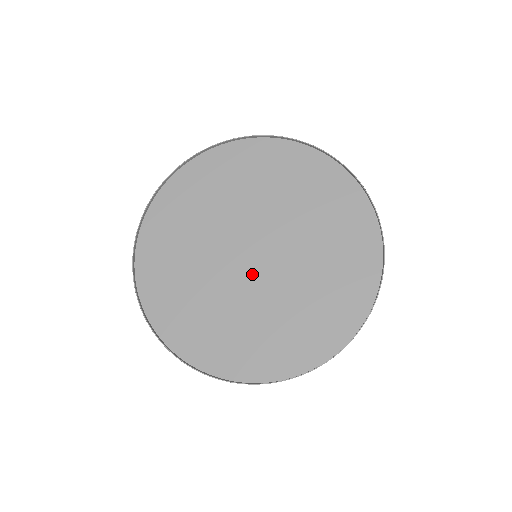
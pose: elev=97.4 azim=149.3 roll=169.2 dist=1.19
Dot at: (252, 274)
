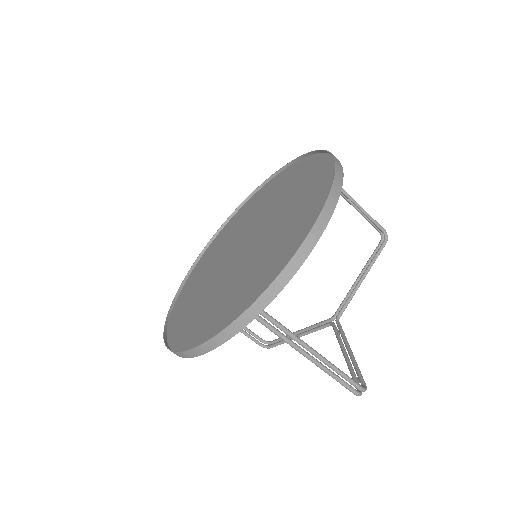
Dot at: (237, 262)
